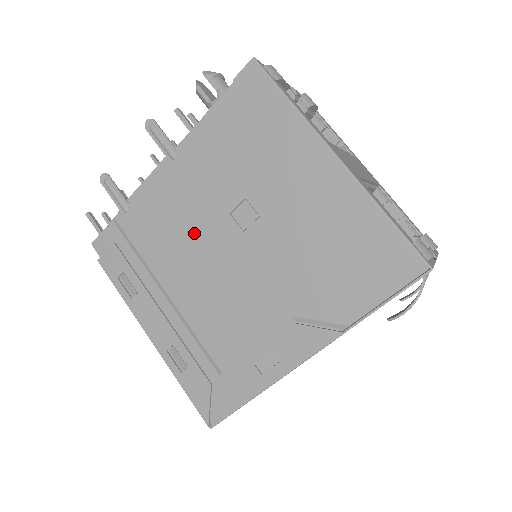
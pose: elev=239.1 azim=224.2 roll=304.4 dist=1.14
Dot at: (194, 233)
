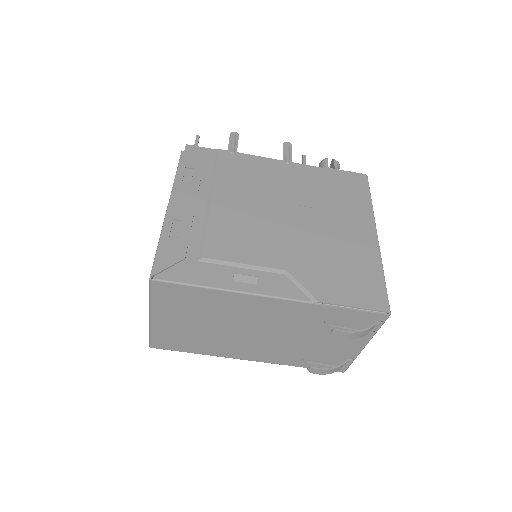
Dot at: (264, 193)
